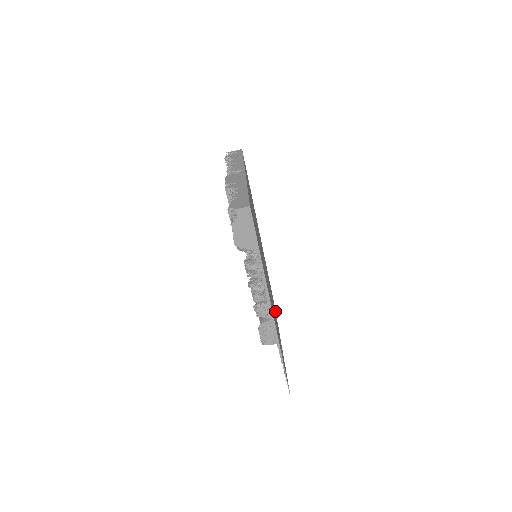
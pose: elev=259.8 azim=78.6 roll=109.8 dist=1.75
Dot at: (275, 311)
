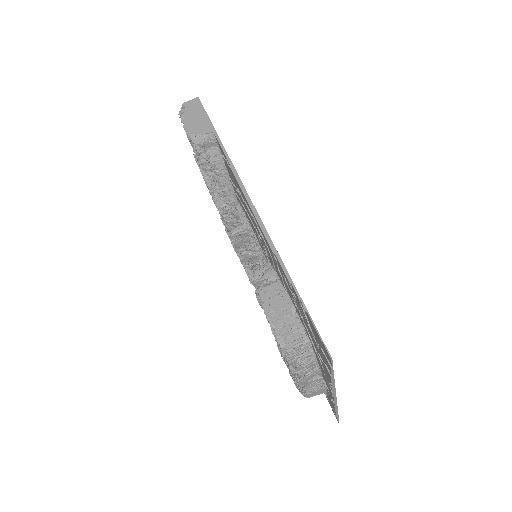
Dot at: occluded
